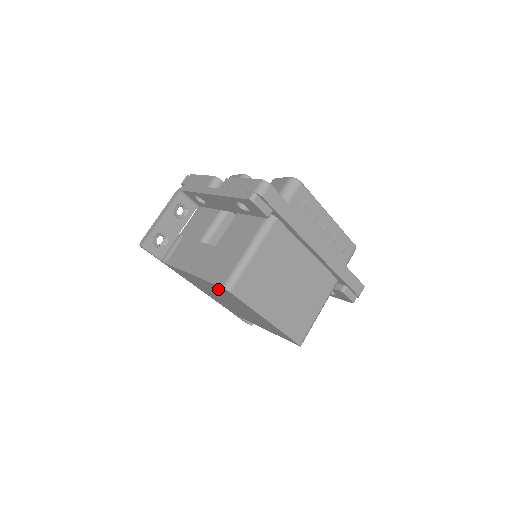
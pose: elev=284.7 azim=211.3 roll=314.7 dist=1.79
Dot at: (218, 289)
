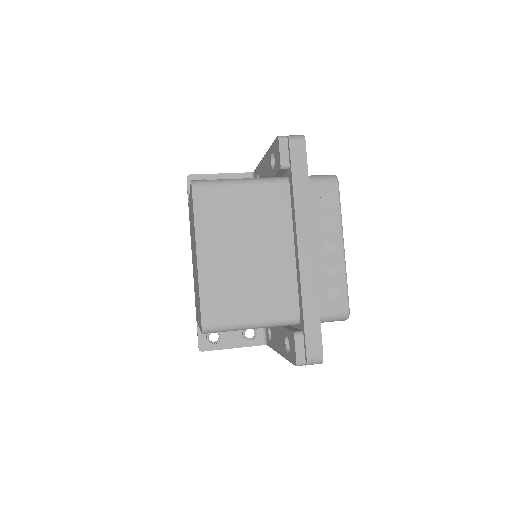
Dot at: occluded
